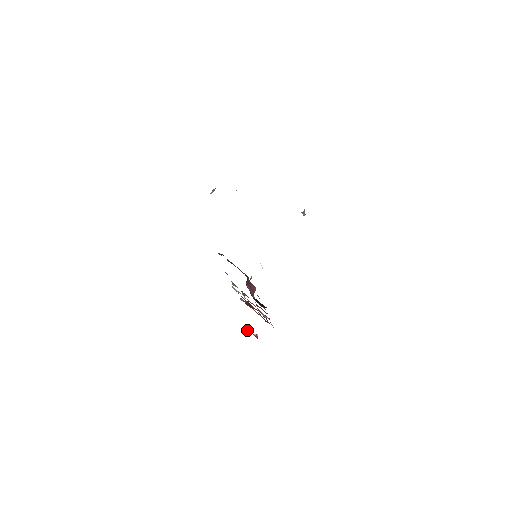
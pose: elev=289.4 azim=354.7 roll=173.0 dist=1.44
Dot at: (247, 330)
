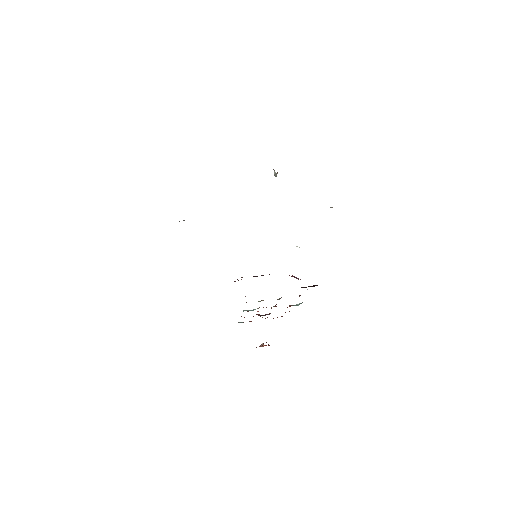
Dot at: occluded
